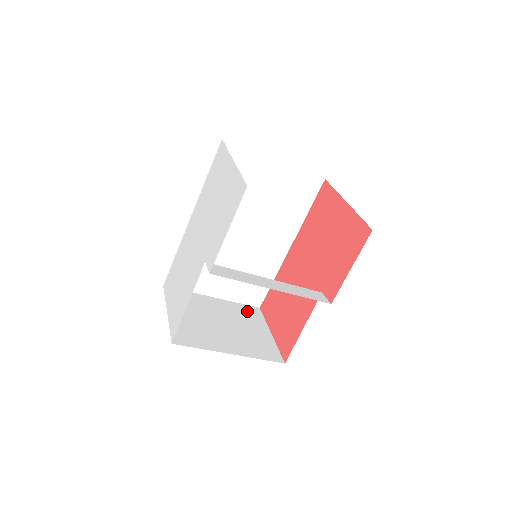
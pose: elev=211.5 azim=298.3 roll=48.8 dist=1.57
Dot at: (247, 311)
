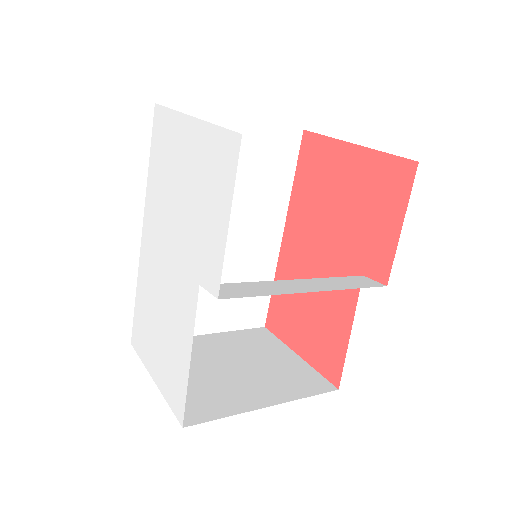
Dot at: (253, 337)
